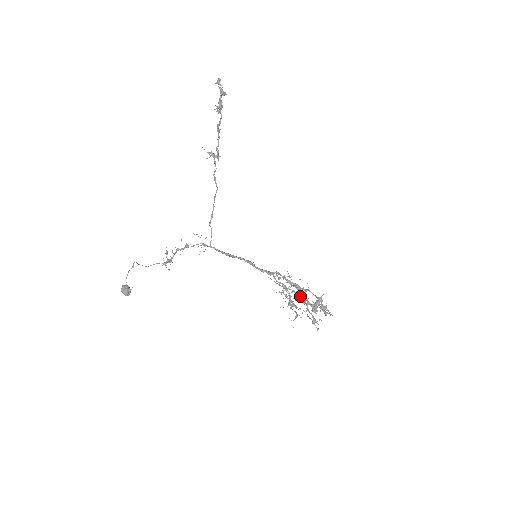
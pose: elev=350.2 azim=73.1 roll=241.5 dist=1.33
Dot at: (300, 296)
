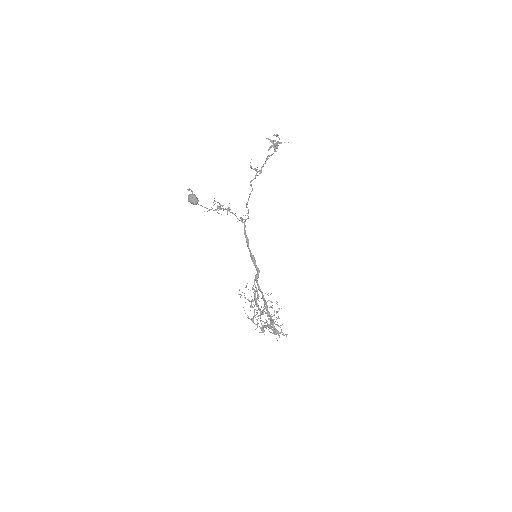
Dot at: occluded
